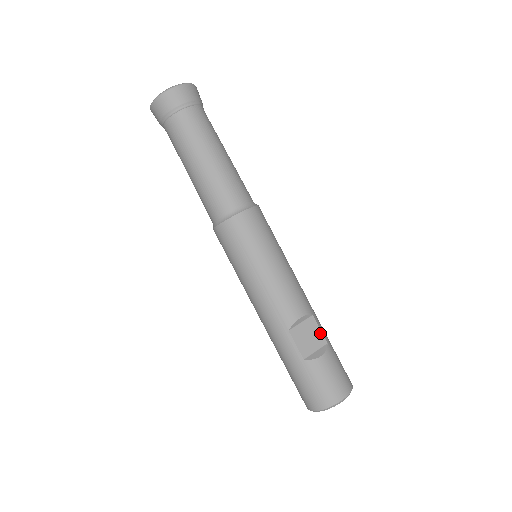
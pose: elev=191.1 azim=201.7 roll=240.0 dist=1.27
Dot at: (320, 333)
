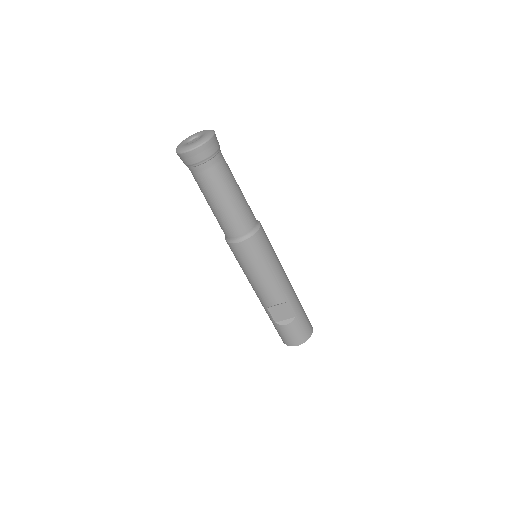
Dot at: (290, 312)
